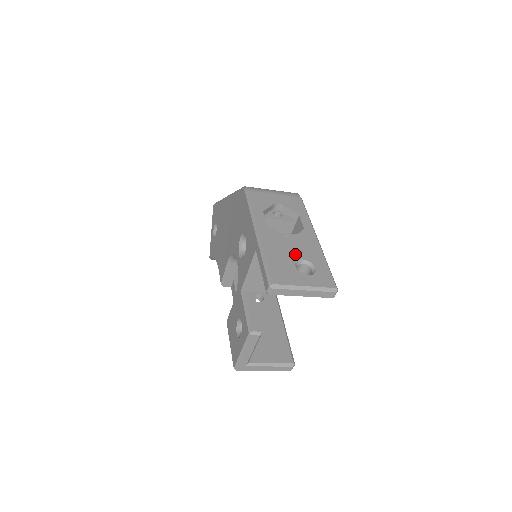
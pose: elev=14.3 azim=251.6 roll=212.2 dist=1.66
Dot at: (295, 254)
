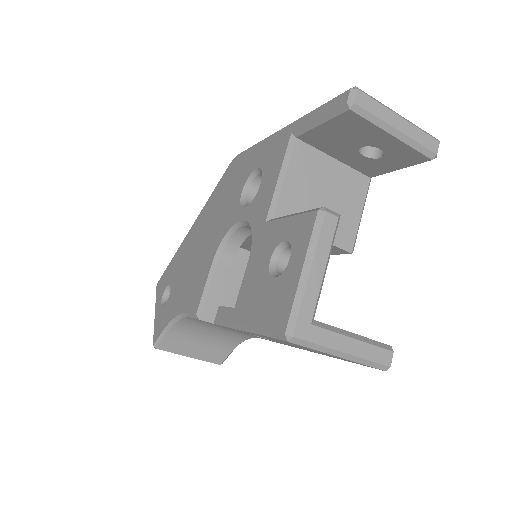
Dot at: occluded
